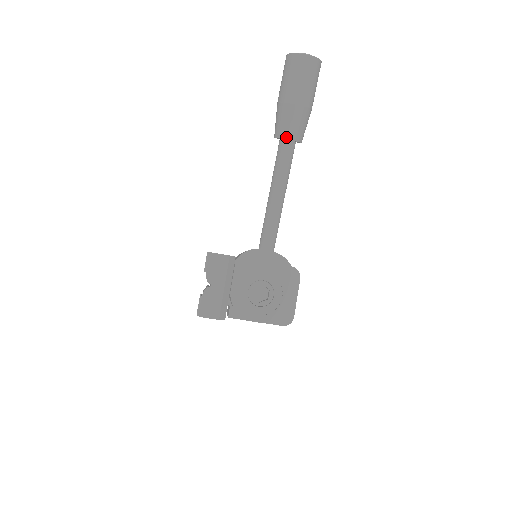
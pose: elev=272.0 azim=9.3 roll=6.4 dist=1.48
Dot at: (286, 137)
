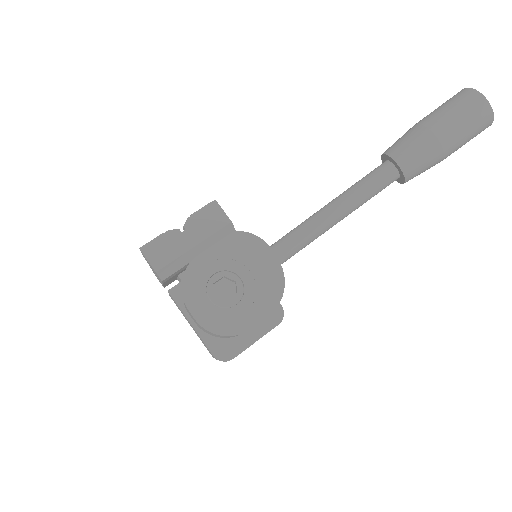
Dot at: (396, 158)
